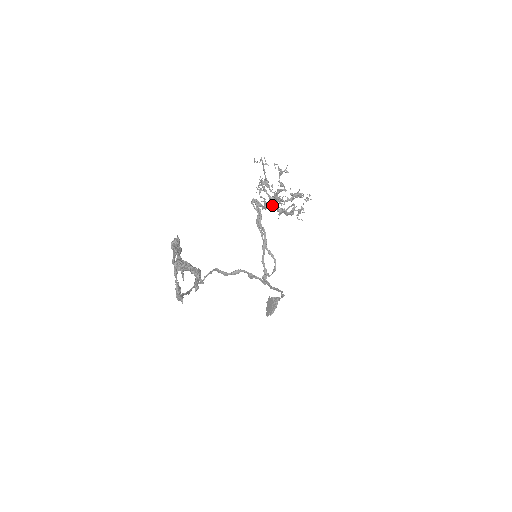
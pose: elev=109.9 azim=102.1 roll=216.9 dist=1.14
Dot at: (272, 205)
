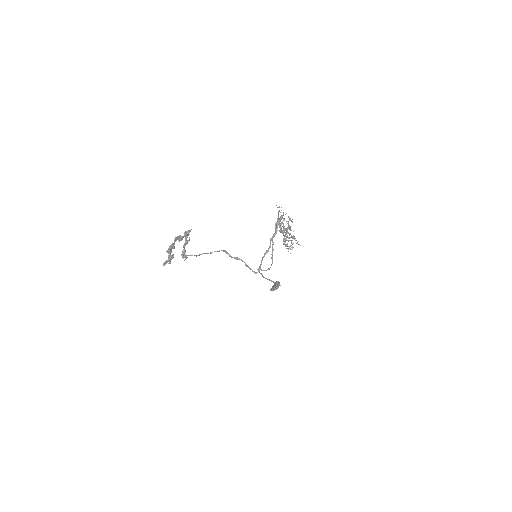
Dot at: (283, 233)
